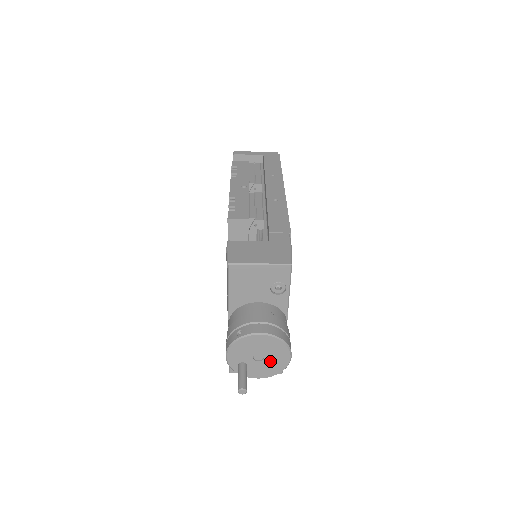
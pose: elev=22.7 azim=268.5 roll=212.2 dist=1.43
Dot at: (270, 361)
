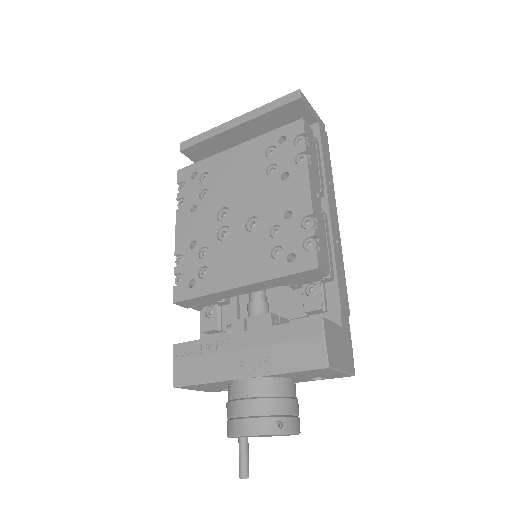
Dot at: (265, 436)
